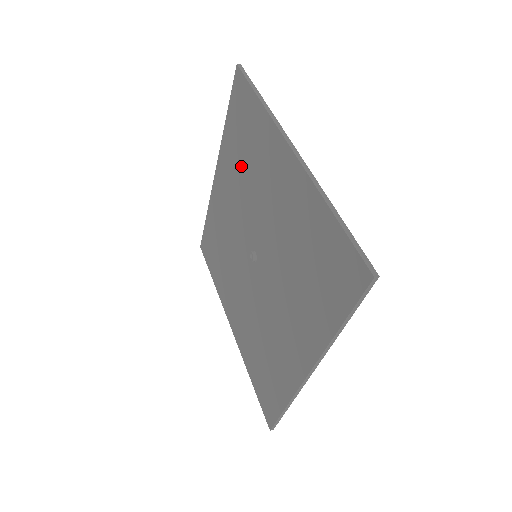
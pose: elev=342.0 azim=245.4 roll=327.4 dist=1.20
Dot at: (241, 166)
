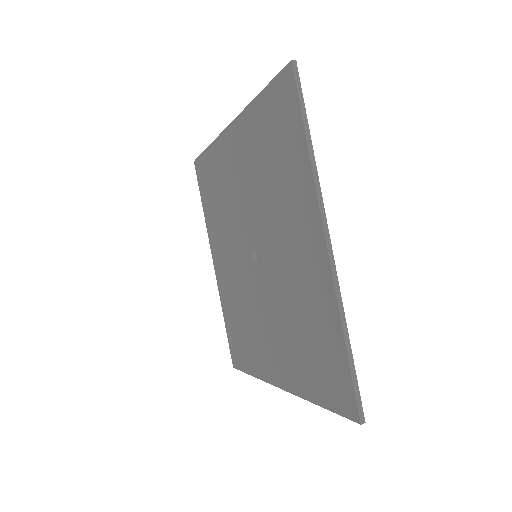
Dot at: (263, 169)
